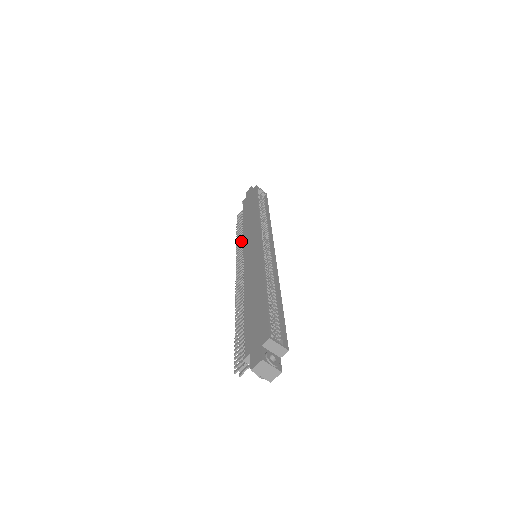
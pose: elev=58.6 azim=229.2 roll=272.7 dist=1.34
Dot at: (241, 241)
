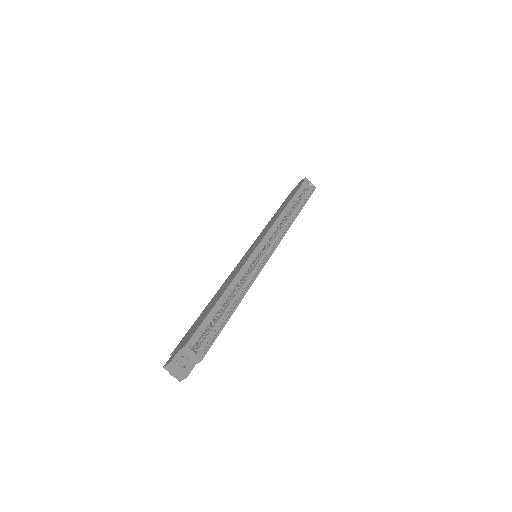
Dot at: occluded
